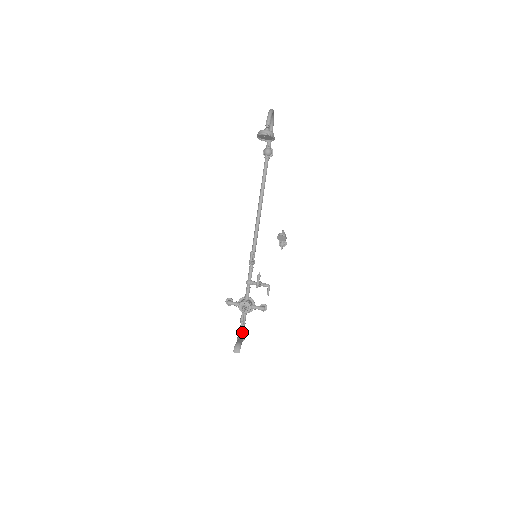
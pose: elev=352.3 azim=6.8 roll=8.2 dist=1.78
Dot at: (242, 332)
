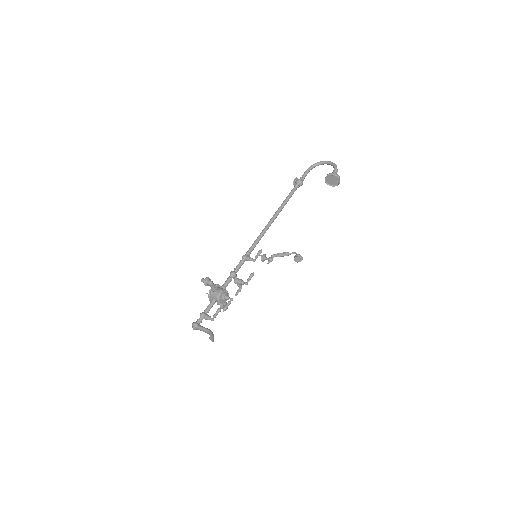
Dot at: (202, 319)
